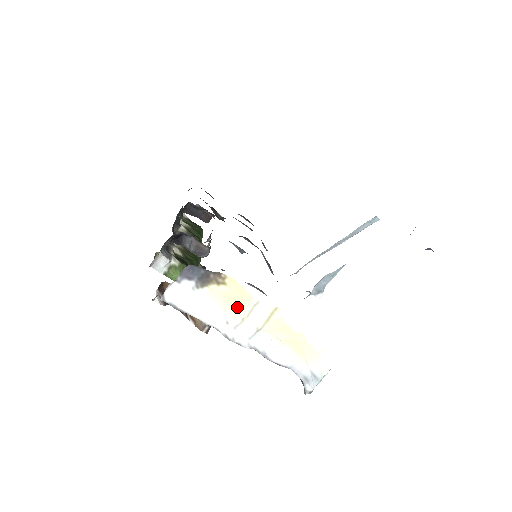
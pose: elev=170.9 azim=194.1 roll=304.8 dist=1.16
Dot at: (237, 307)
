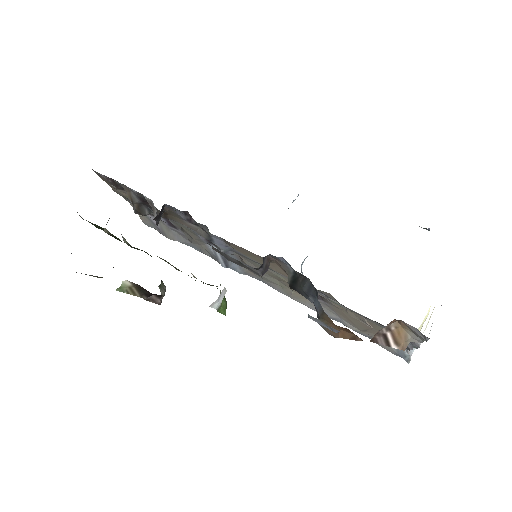
Dot at: occluded
